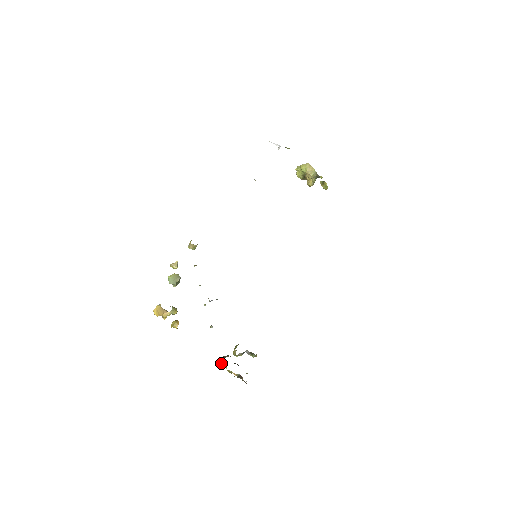
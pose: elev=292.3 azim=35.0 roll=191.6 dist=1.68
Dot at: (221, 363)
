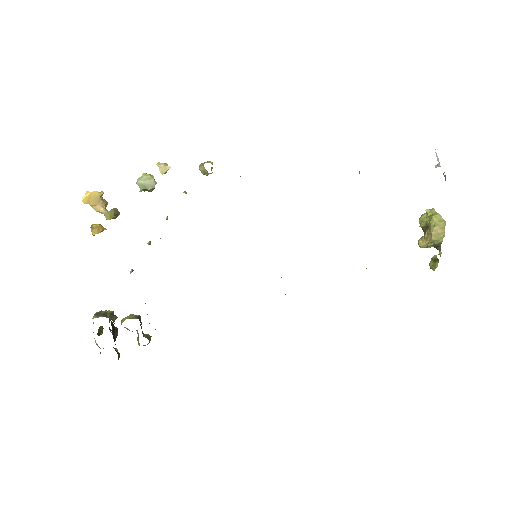
Dot at: (93, 318)
